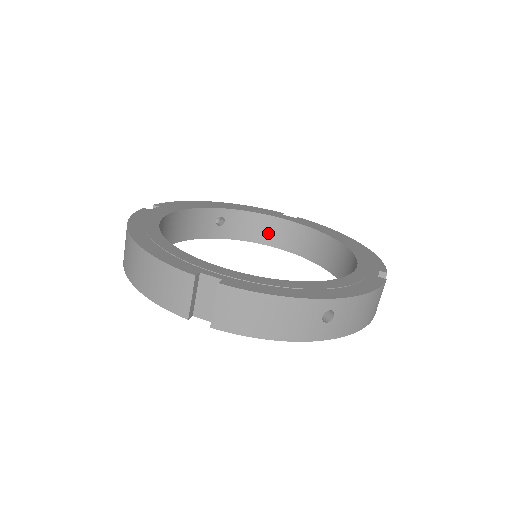
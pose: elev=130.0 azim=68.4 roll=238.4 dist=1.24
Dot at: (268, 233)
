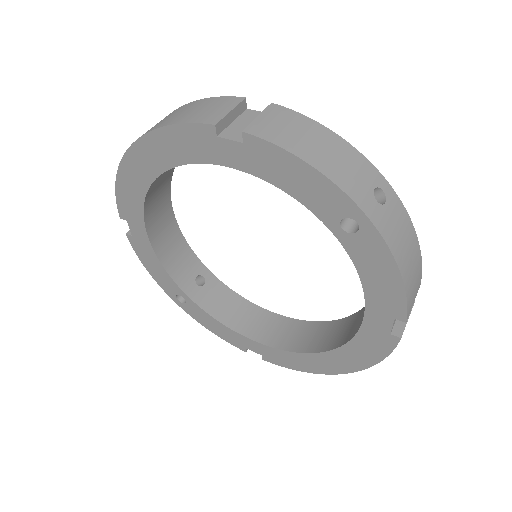
Dot at: (246, 321)
